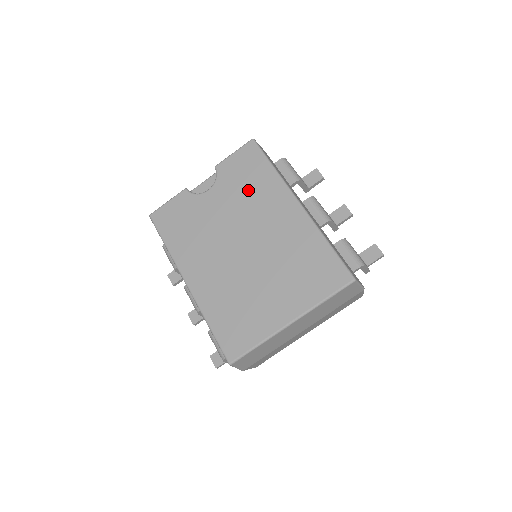
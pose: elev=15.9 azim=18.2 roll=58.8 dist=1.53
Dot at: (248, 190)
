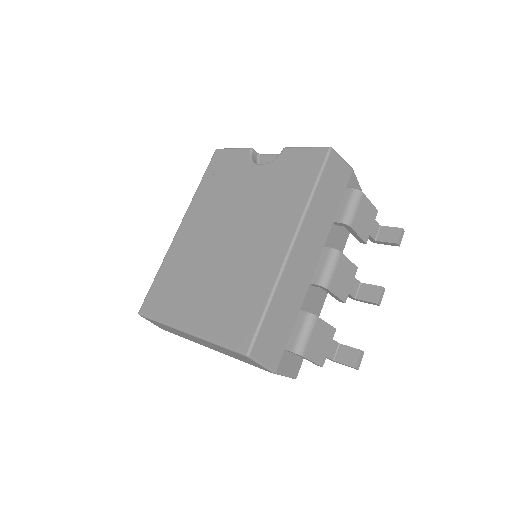
Dot at: (278, 193)
